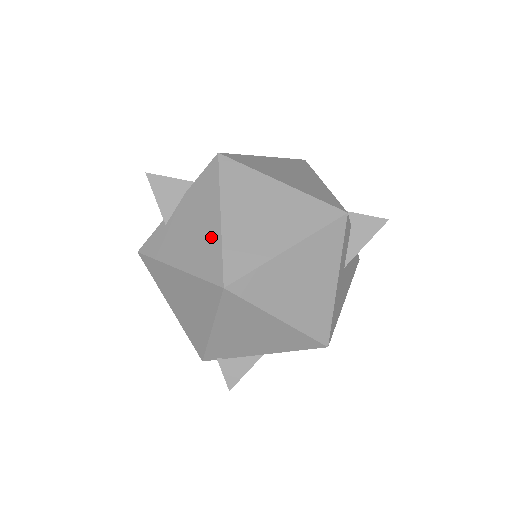
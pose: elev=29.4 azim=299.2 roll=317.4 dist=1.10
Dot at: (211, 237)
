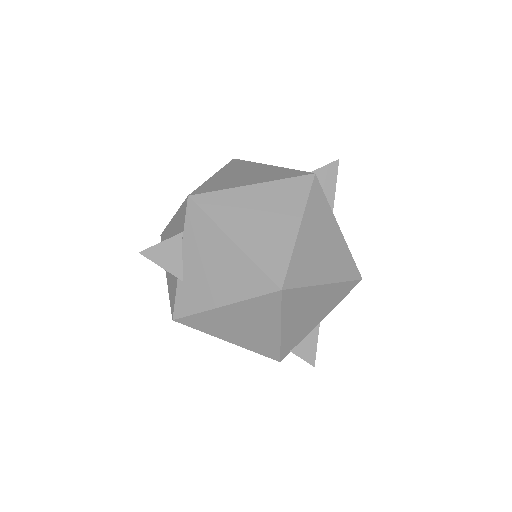
Dot at: (237, 262)
